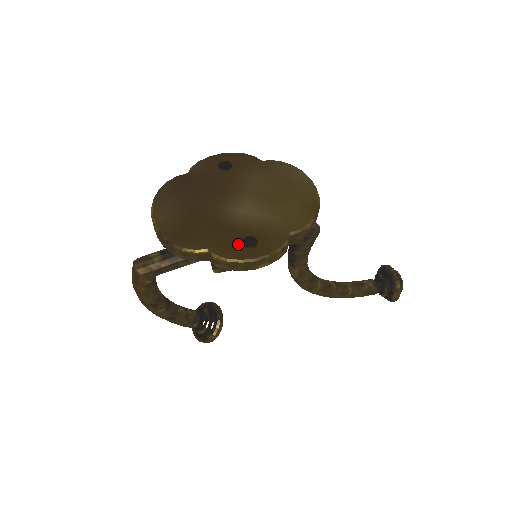
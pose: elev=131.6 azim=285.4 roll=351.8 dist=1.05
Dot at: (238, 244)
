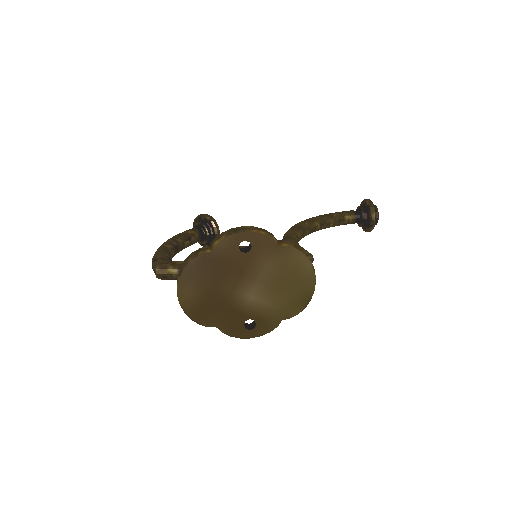
Dot at: (241, 325)
